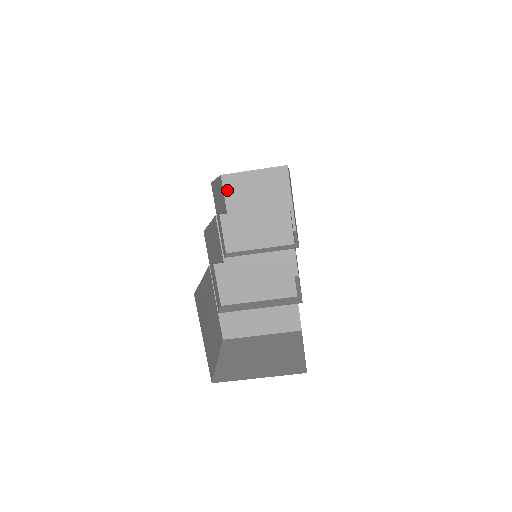
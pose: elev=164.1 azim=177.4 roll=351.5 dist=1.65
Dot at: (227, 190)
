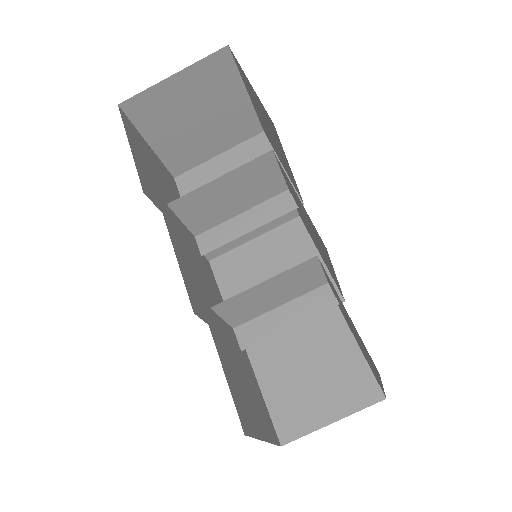
Dot at: (139, 121)
